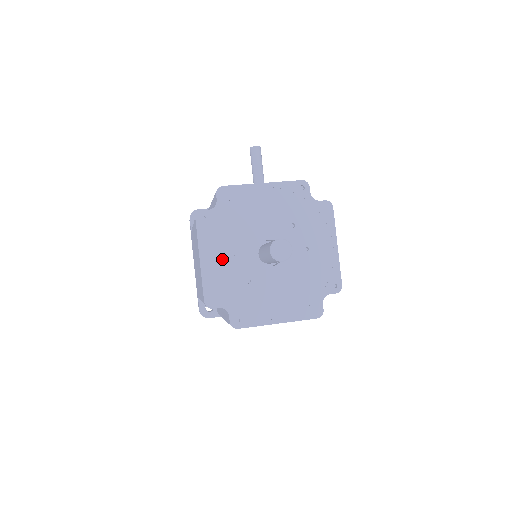
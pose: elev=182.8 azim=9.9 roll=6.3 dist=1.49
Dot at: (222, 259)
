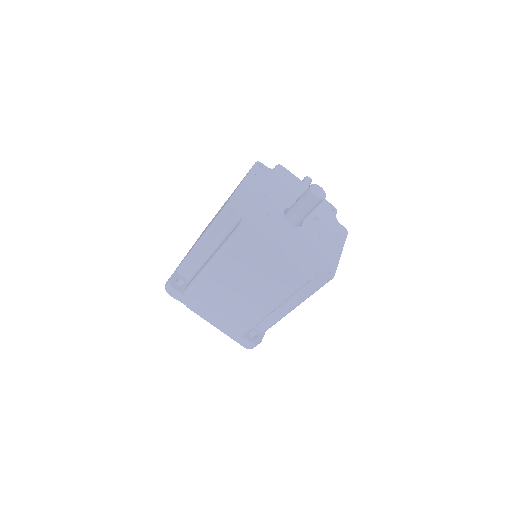
Dot at: (259, 192)
